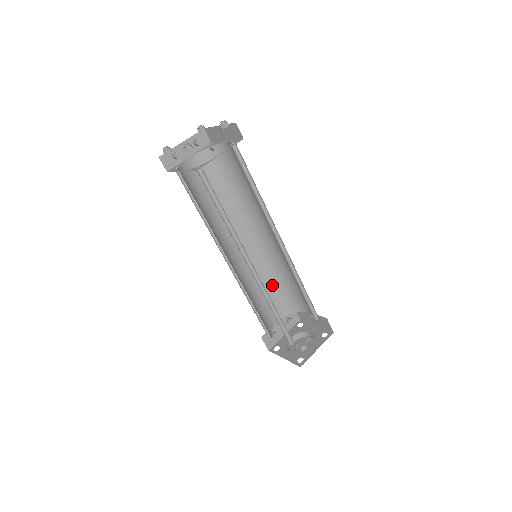
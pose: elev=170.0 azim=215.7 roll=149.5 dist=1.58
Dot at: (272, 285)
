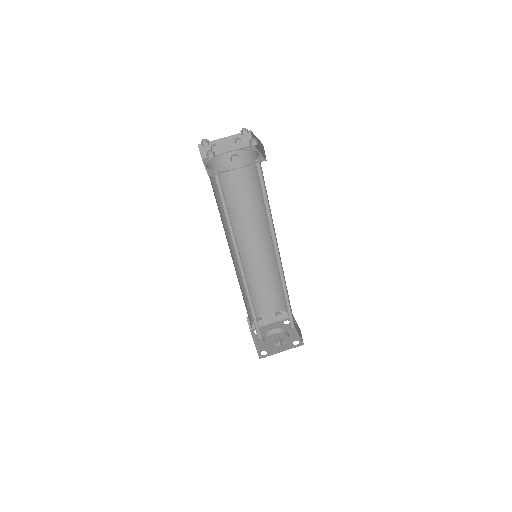
Dot at: (271, 281)
